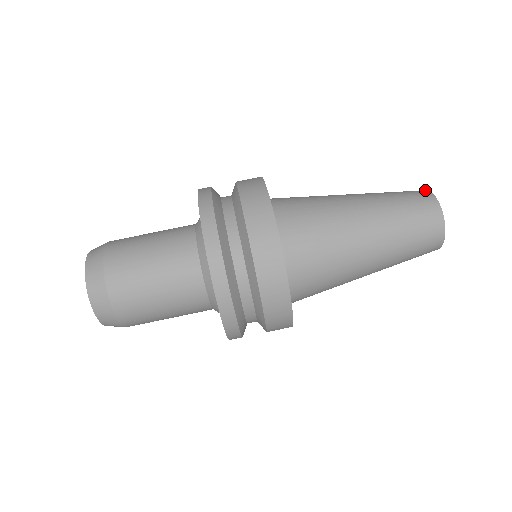
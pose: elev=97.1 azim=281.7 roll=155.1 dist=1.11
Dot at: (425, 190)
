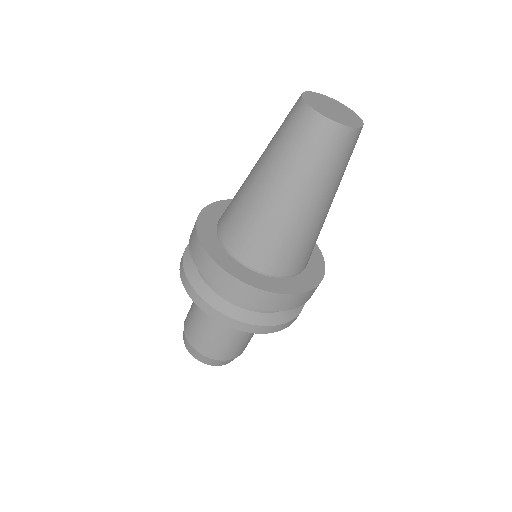
Dot at: occluded
